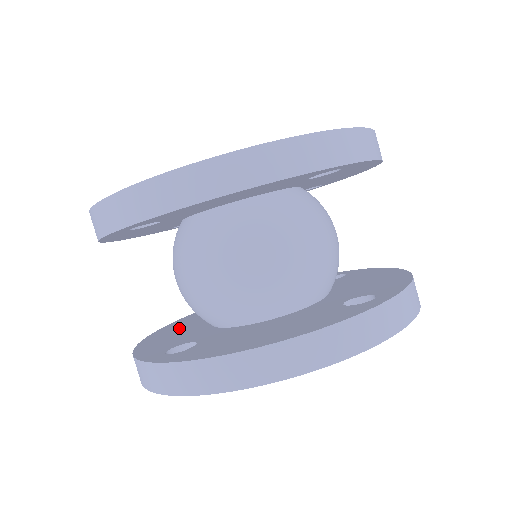
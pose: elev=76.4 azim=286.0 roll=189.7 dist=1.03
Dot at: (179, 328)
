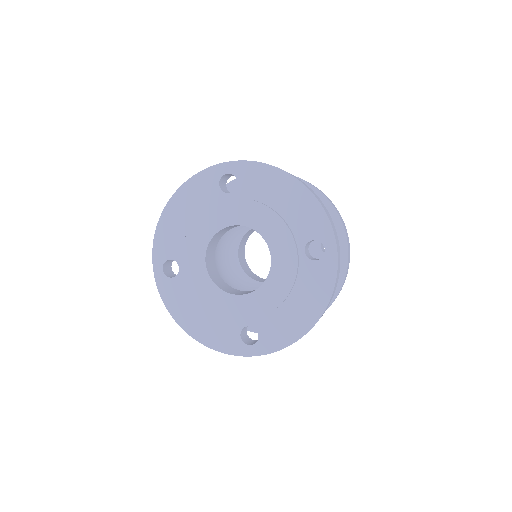
Dot at: occluded
